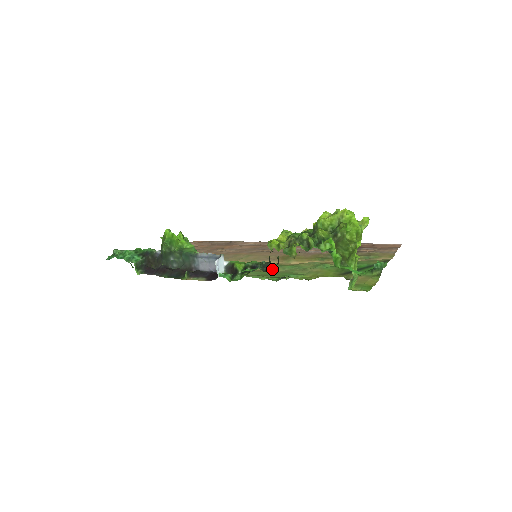
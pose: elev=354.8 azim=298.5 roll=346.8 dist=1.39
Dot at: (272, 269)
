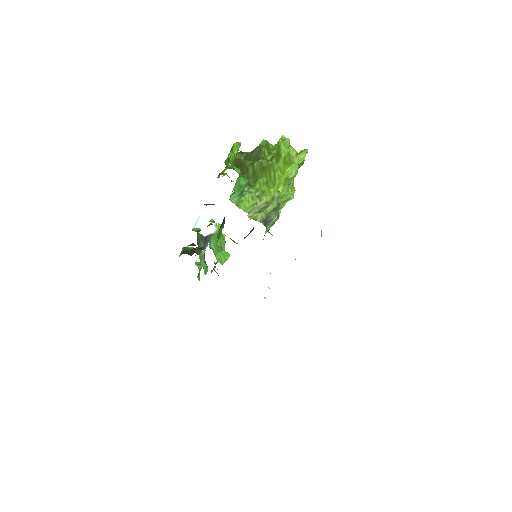
Dot at: occluded
